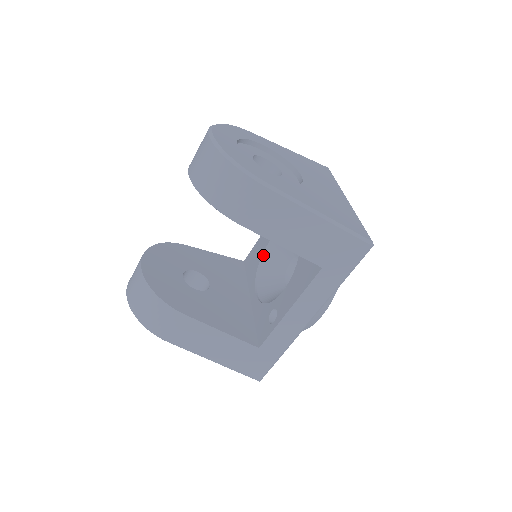
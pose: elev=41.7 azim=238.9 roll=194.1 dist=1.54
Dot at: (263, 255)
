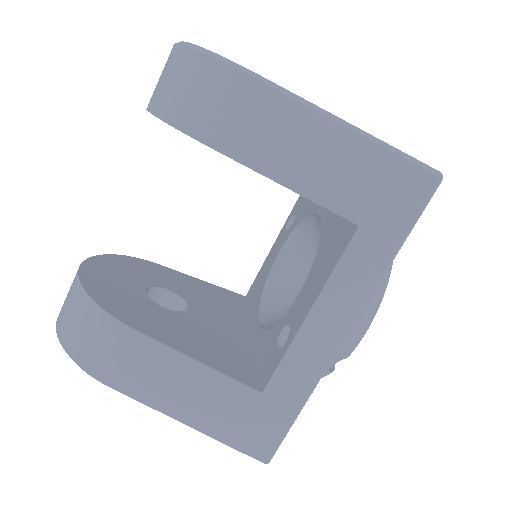
Dot at: (270, 274)
